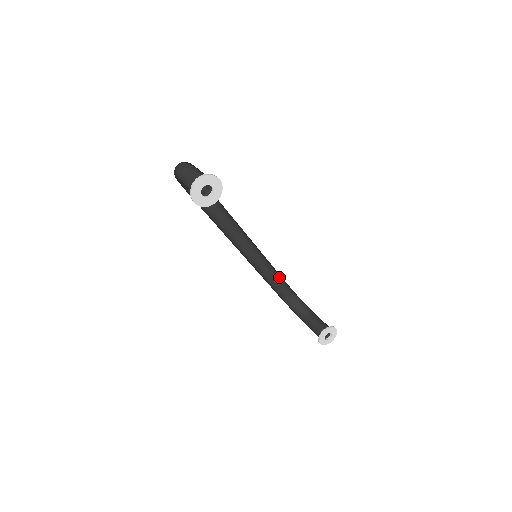
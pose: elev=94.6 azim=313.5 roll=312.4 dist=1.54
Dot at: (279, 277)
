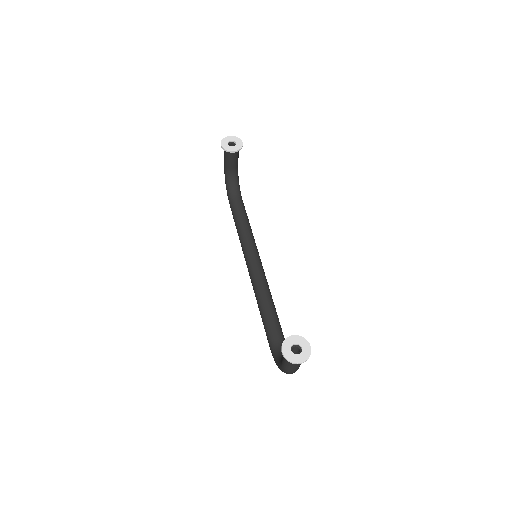
Dot at: (275, 313)
